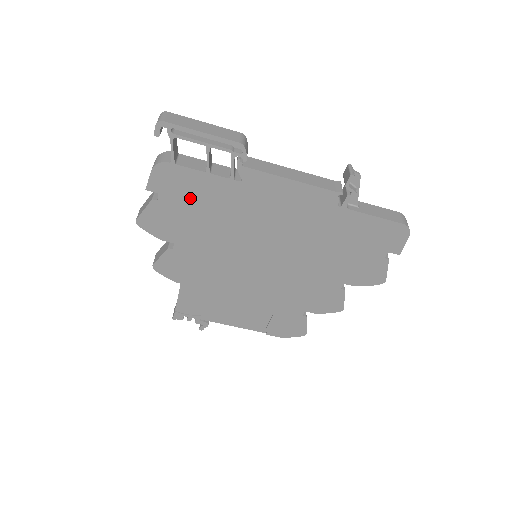
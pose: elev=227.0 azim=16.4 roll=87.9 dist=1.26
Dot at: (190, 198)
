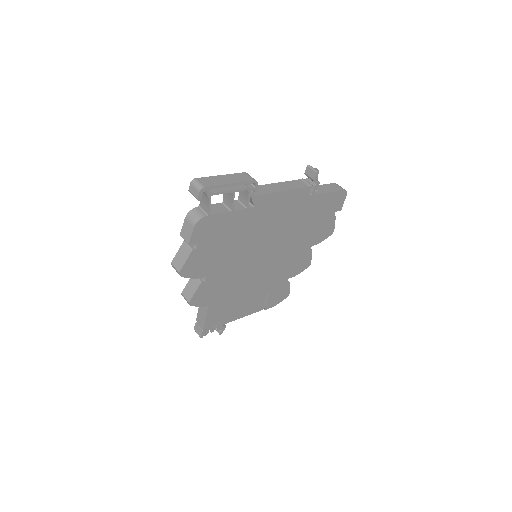
Dot at: (219, 236)
